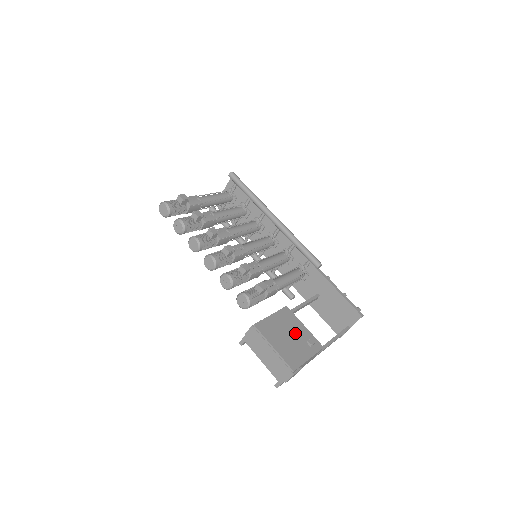
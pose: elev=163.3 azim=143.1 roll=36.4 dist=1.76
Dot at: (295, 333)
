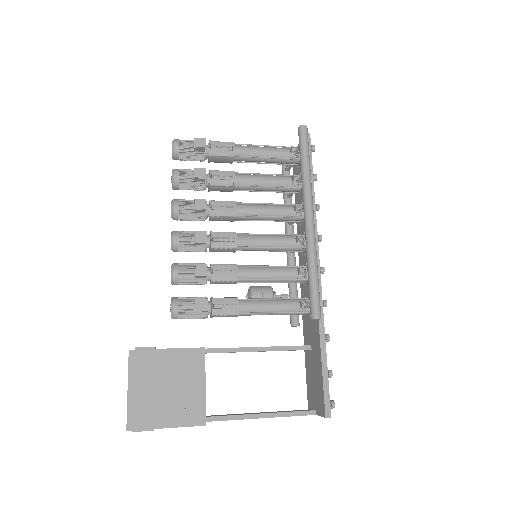
Dot at: (179, 387)
